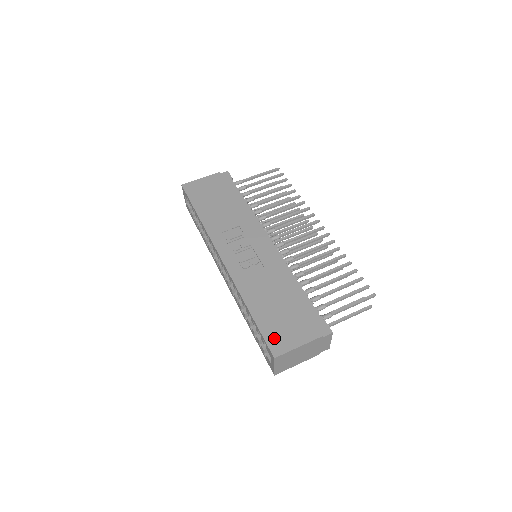
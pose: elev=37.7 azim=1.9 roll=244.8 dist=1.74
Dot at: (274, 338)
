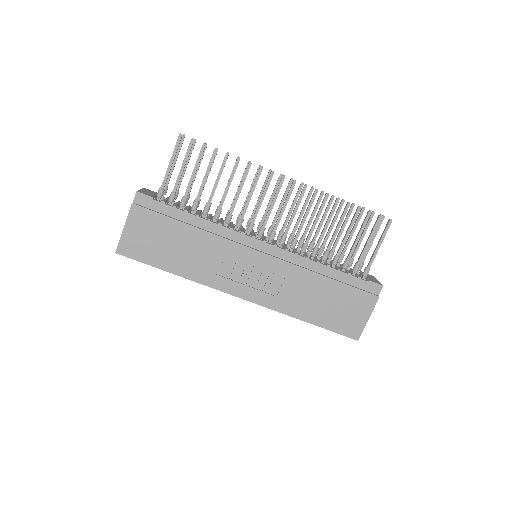
Dot at: (346, 328)
